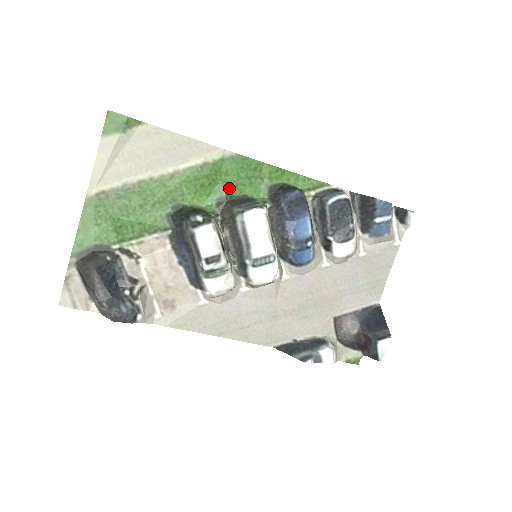
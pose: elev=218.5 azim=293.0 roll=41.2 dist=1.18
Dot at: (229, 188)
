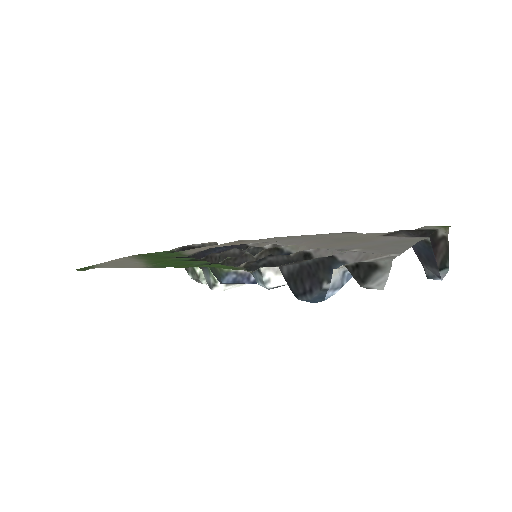
Dot at: occluded
